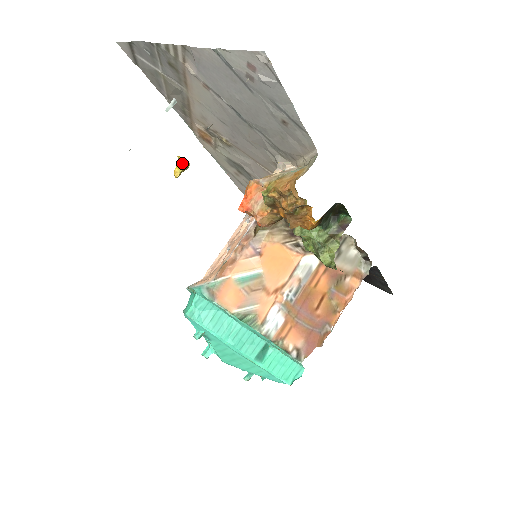
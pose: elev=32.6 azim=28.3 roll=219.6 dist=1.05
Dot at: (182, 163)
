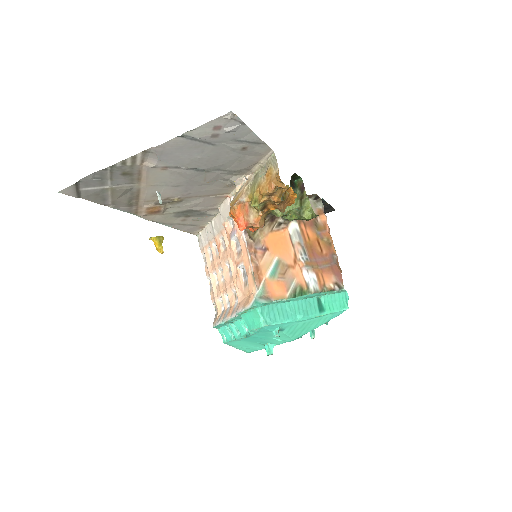
Dot at: (158, 240)
